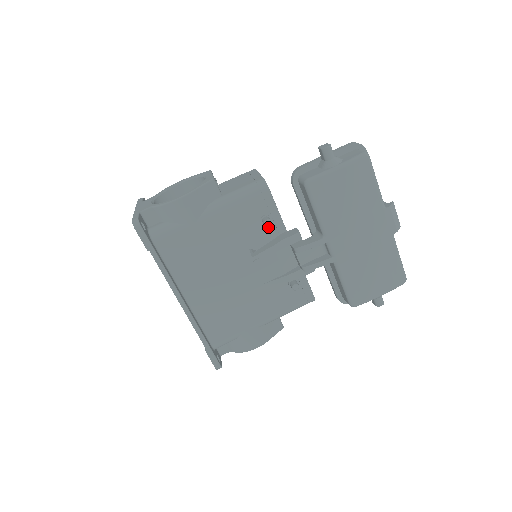
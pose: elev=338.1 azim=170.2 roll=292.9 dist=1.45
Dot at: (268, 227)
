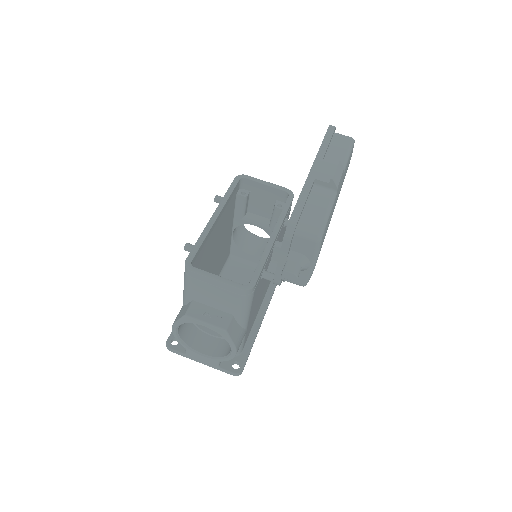
Dot at: (265, 268)
